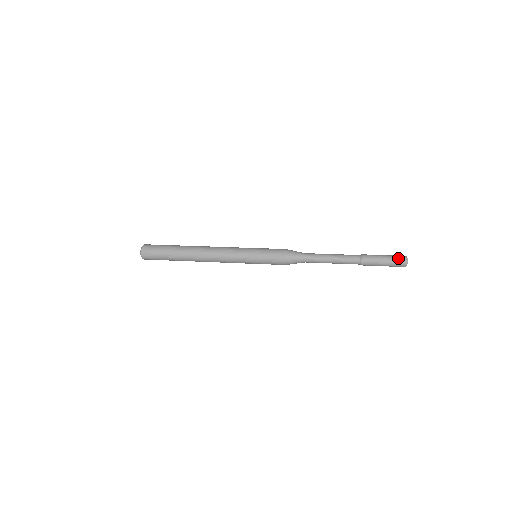
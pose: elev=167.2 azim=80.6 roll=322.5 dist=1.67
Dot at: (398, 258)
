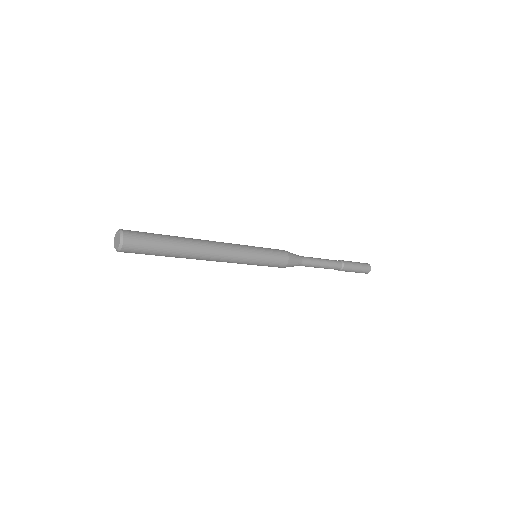
Dot at: (365, 264)
